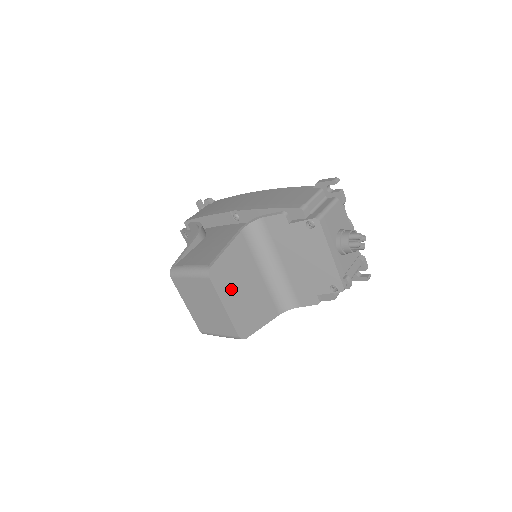
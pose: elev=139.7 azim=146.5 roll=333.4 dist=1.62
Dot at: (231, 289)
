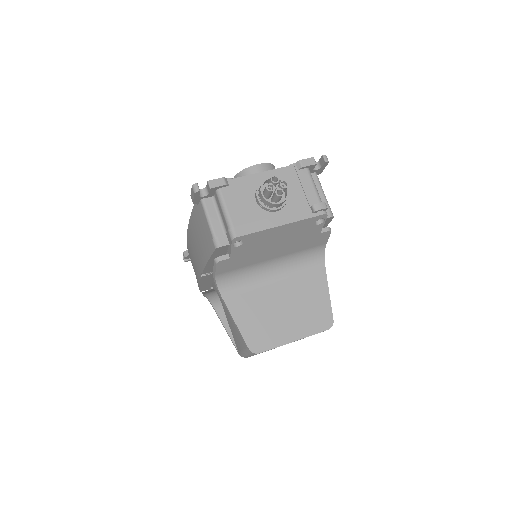
Dot at: (278, 328)
